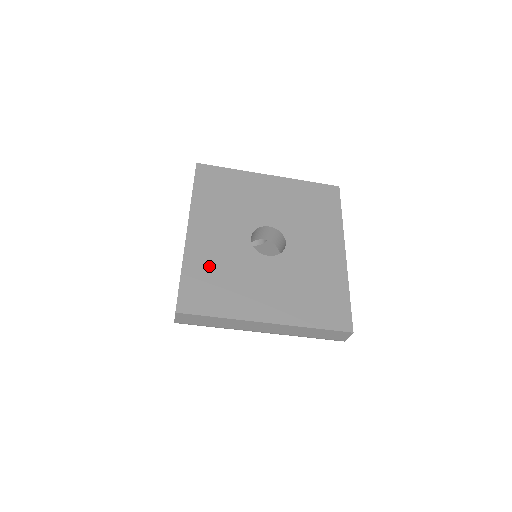
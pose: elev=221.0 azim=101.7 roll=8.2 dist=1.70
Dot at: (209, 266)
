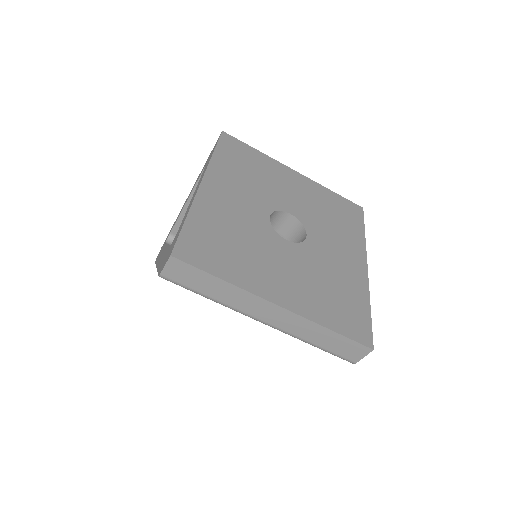
Dot at: (220, 224)
